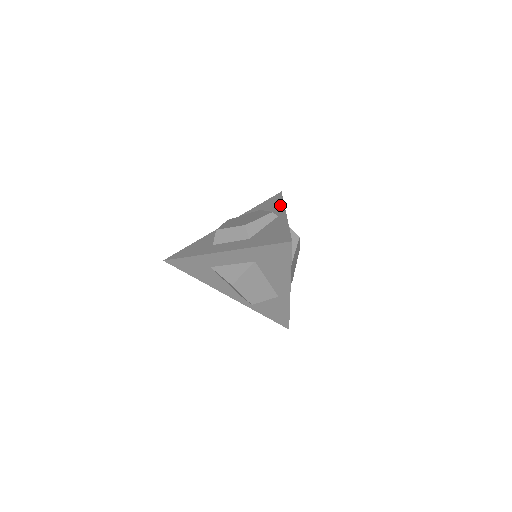
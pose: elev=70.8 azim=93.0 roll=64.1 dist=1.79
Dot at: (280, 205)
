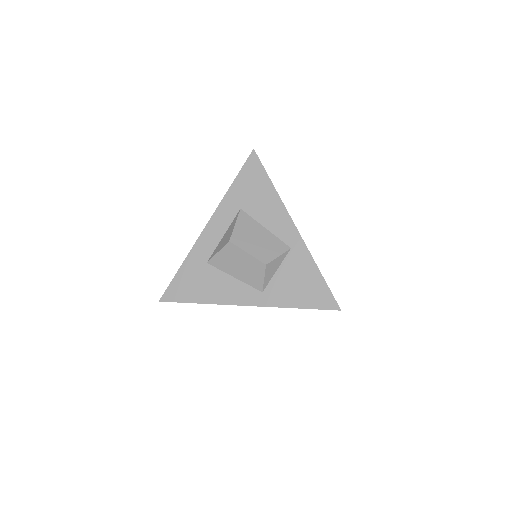
Dot at: occluded
